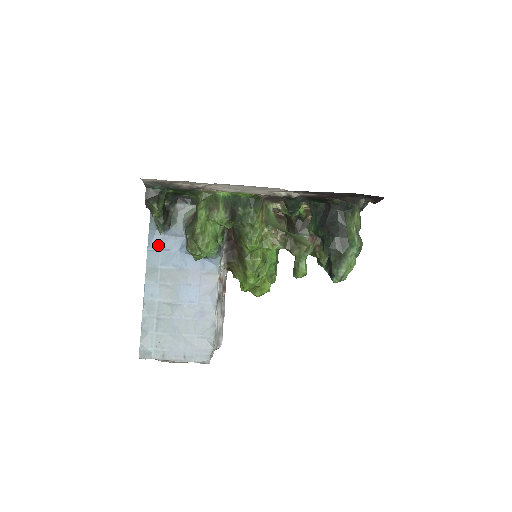
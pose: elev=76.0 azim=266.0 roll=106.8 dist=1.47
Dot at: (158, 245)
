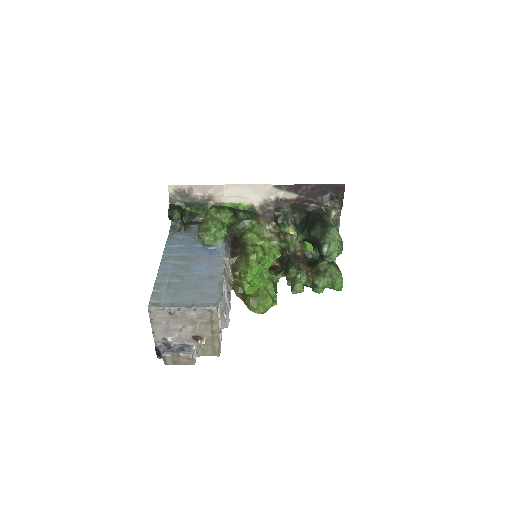
Dot at: (174, 244)
